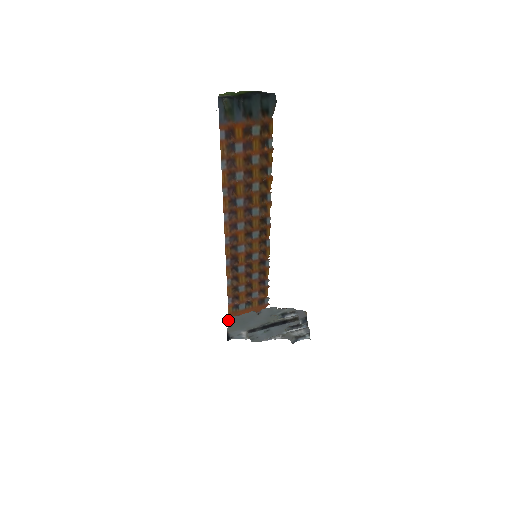
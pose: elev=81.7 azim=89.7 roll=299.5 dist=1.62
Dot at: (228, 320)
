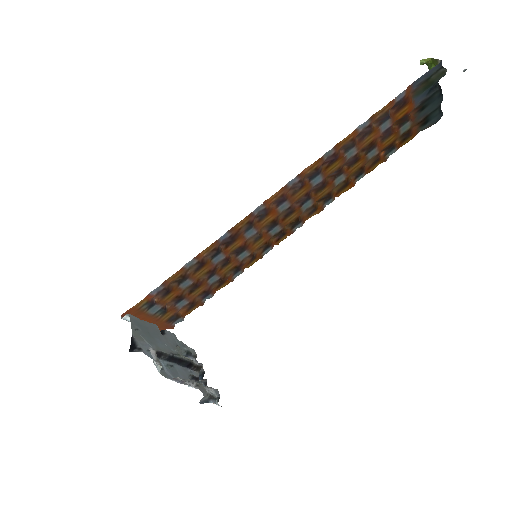
Dot at: (130, 317)
